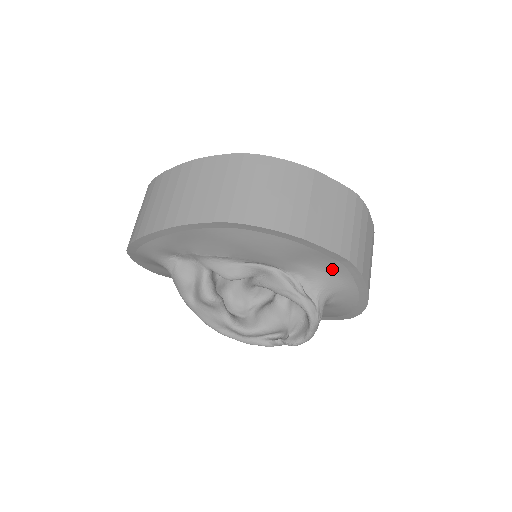
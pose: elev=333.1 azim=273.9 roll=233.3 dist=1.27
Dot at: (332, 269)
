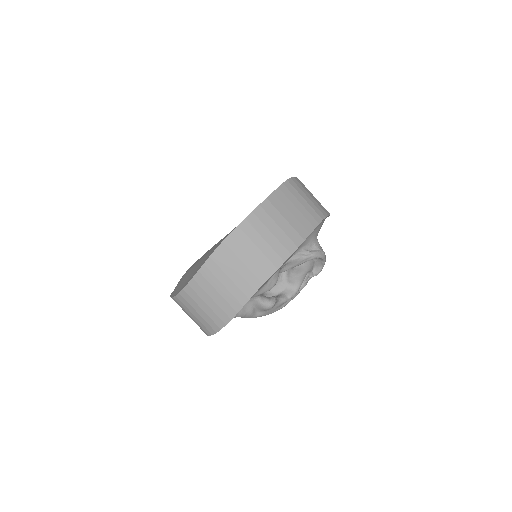
Dot at: (314, 229)
